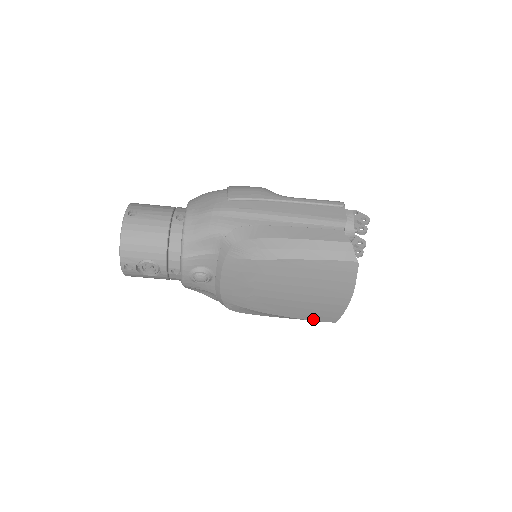
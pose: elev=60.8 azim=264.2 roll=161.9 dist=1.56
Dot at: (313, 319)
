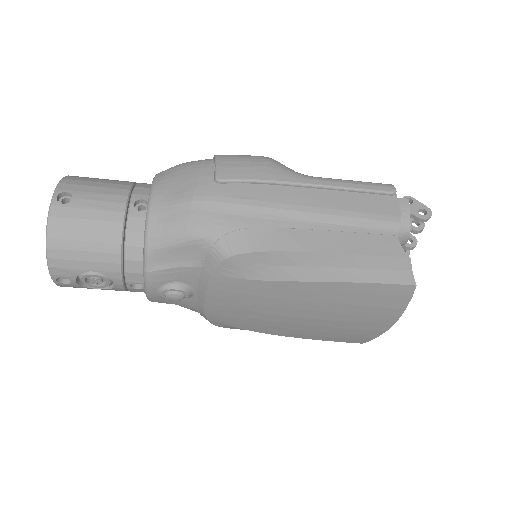
Dot at: (333, 340)
